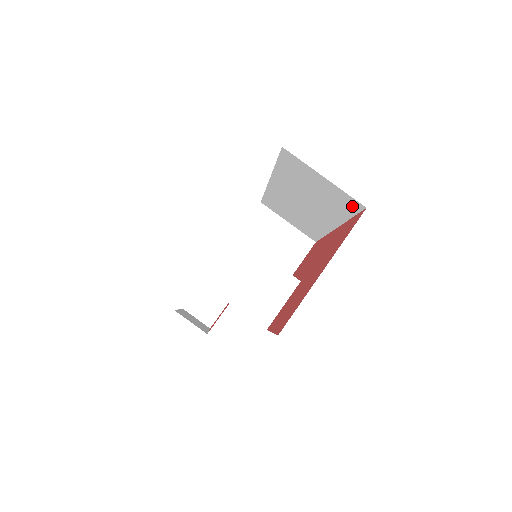
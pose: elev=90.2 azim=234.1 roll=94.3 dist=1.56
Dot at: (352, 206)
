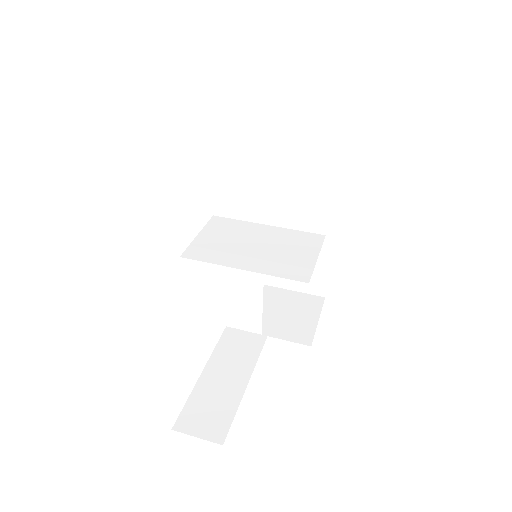
Dot at: (340, 110)
